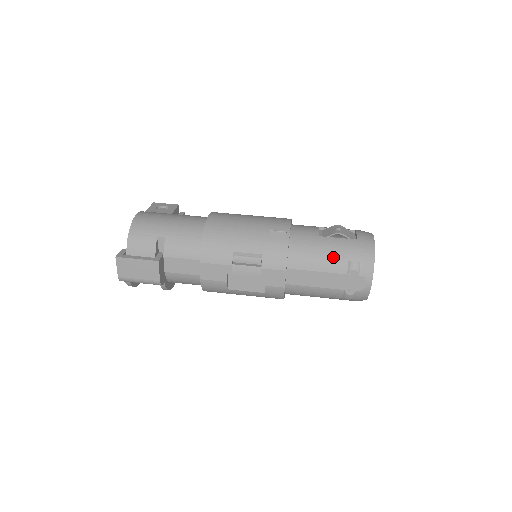
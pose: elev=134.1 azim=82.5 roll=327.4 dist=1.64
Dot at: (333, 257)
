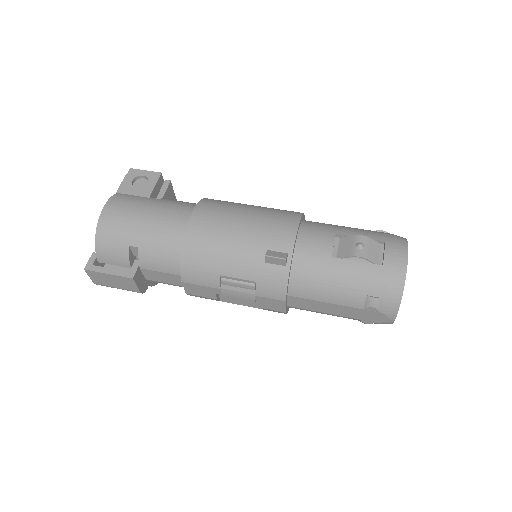
Dot at: (347, 289)
